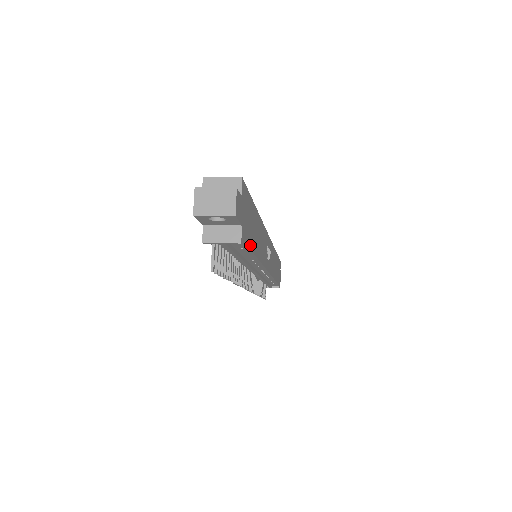
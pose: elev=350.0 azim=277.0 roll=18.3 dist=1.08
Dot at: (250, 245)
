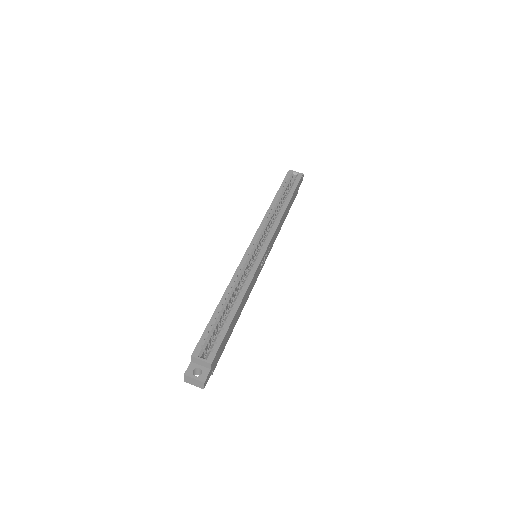
Dot at: occluded
